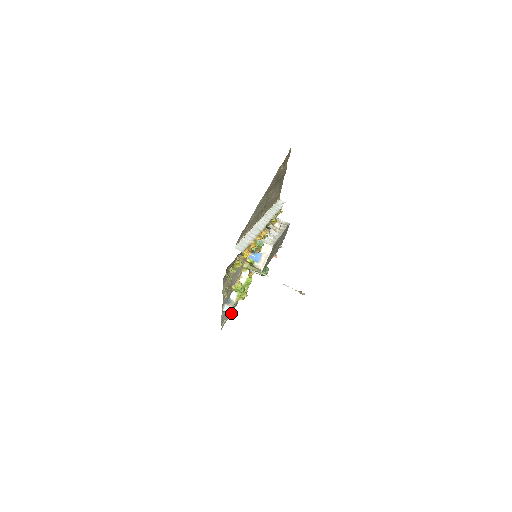
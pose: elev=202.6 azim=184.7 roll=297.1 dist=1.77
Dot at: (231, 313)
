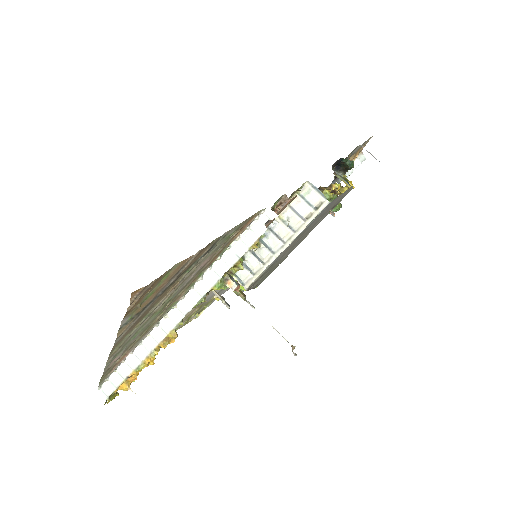
Dot at: occluded
